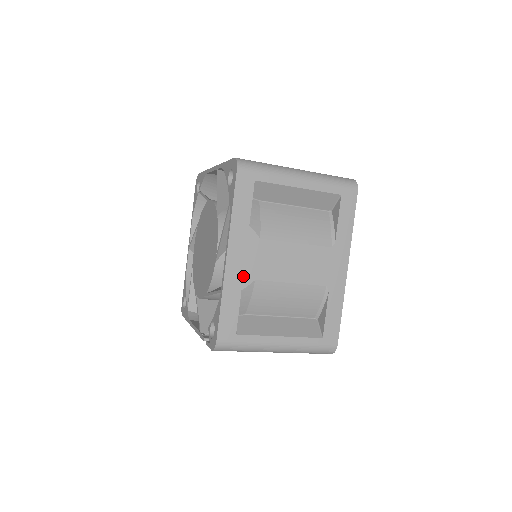
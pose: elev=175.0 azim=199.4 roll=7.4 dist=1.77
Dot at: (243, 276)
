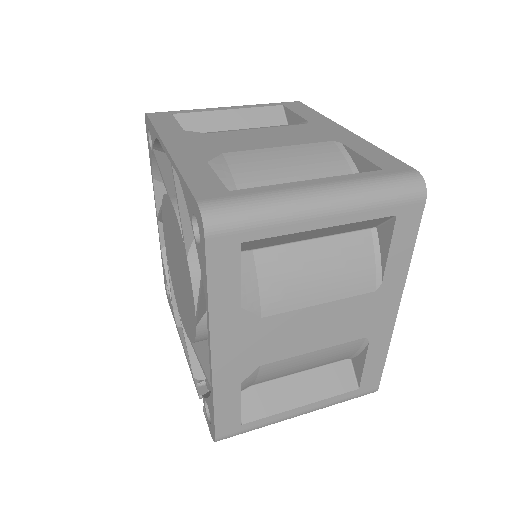
Dot at: (241, 368)
